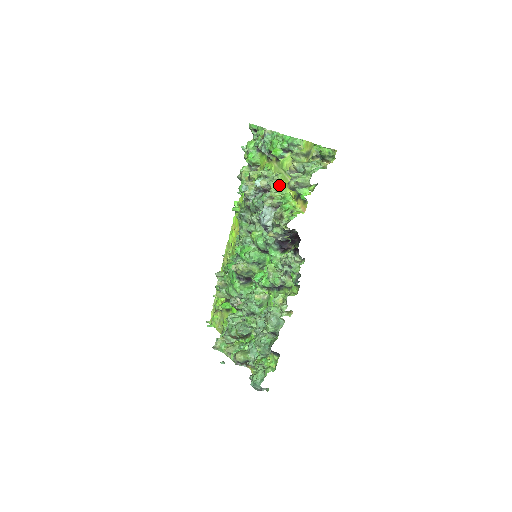
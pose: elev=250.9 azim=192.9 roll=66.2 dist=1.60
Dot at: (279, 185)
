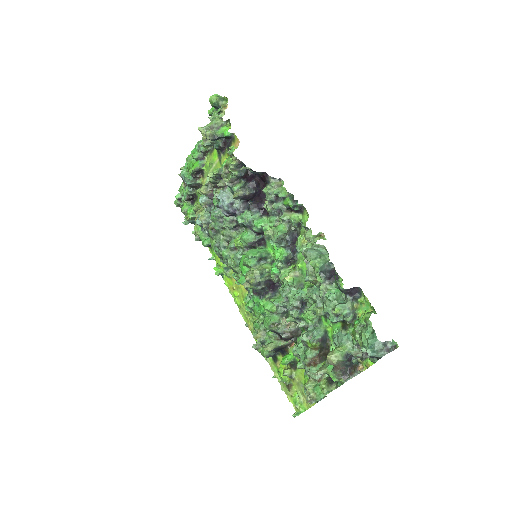
Dot at: occluded
